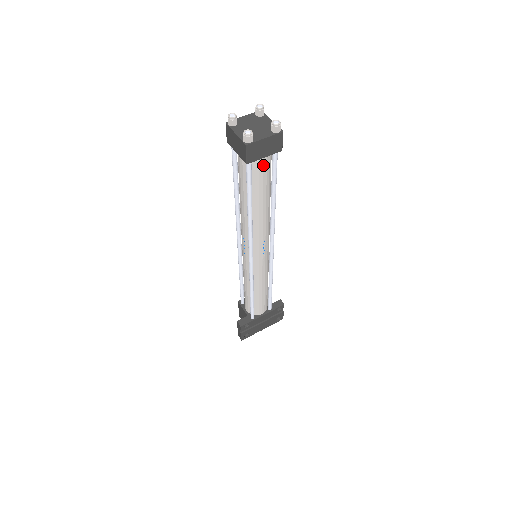
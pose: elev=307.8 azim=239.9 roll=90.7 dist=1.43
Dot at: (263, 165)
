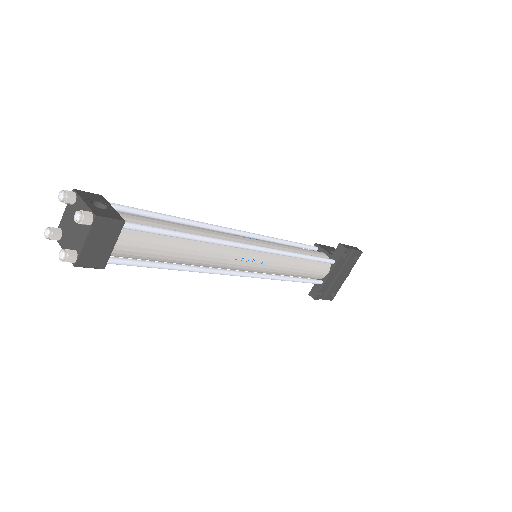
Dot at: (127, 245)
